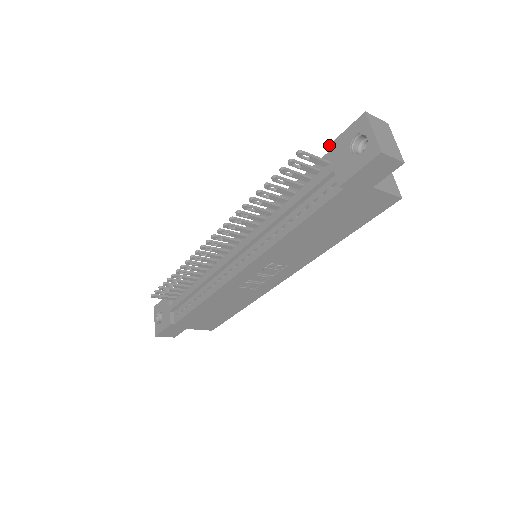
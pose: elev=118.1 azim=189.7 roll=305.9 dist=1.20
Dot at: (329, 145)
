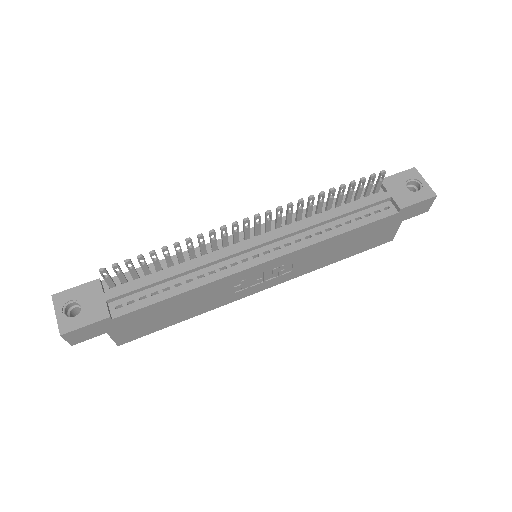
Dot at: occluded
